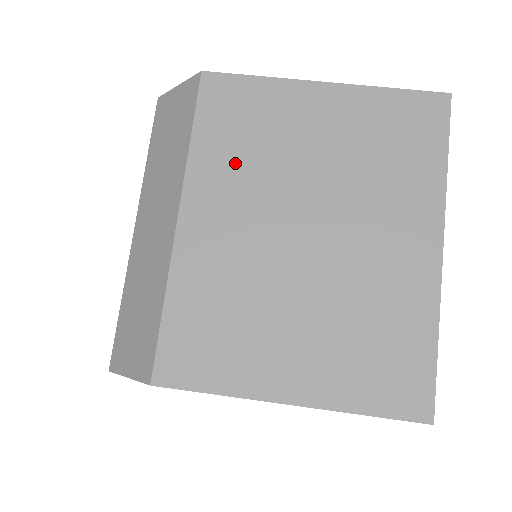
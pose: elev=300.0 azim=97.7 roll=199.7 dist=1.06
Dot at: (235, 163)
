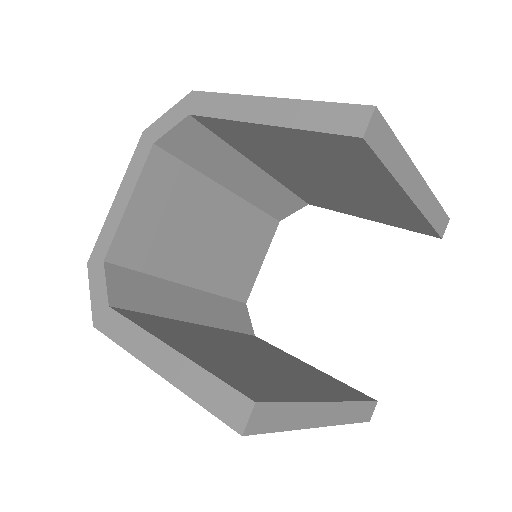
Dot at: occluded
